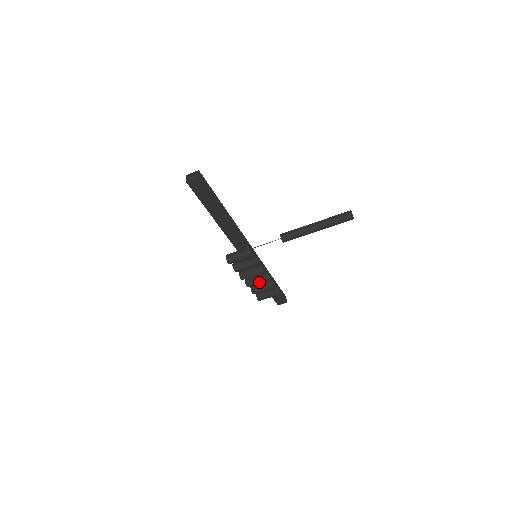
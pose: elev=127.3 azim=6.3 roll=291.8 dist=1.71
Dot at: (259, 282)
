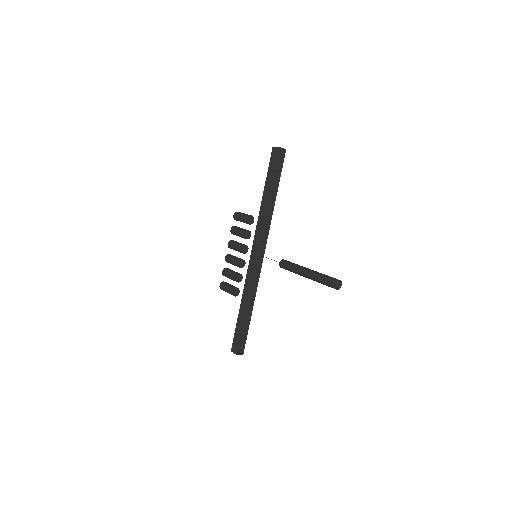
Dot at: (233, 260)
